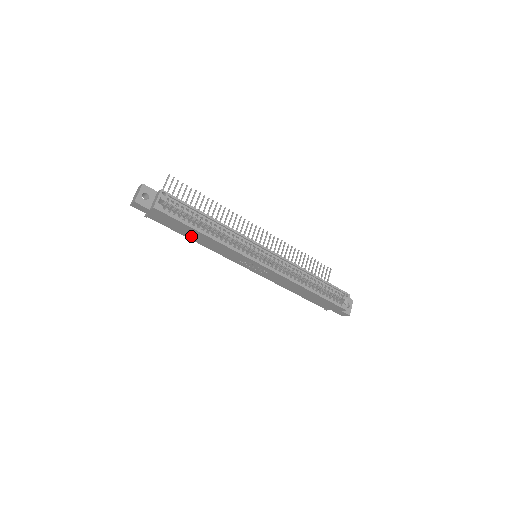
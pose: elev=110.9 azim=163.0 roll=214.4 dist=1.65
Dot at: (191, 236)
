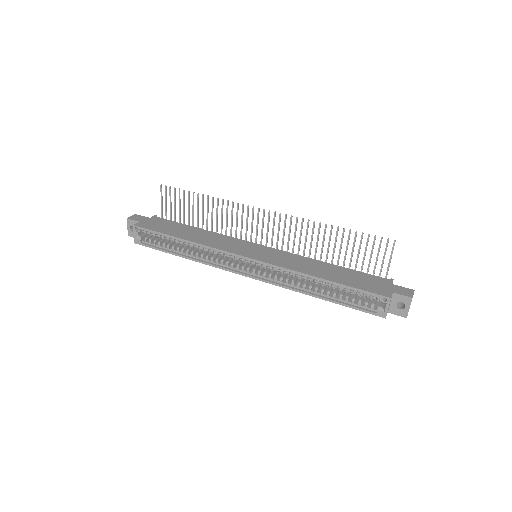
Dot at: occluded
